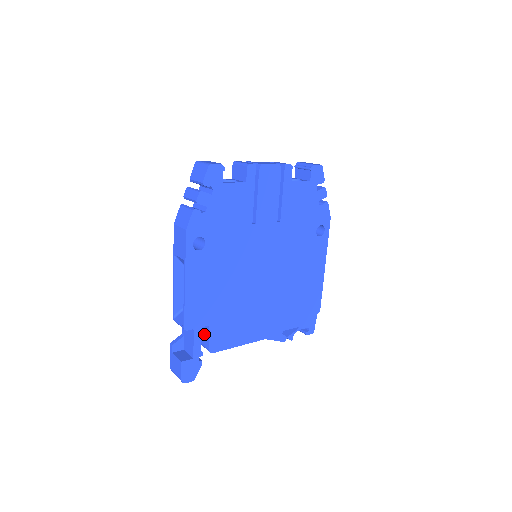
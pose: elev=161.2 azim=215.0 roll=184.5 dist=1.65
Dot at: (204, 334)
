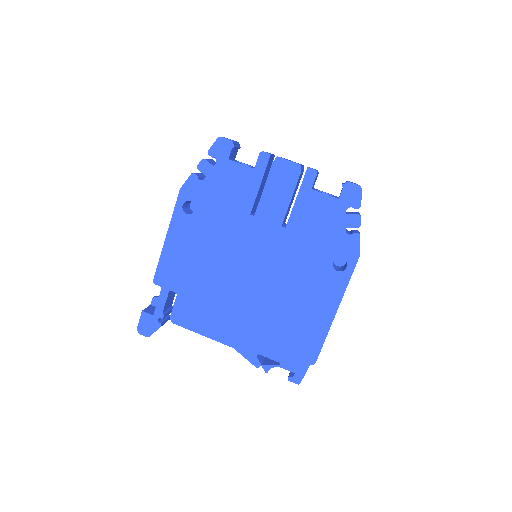
Dot at: occluded
